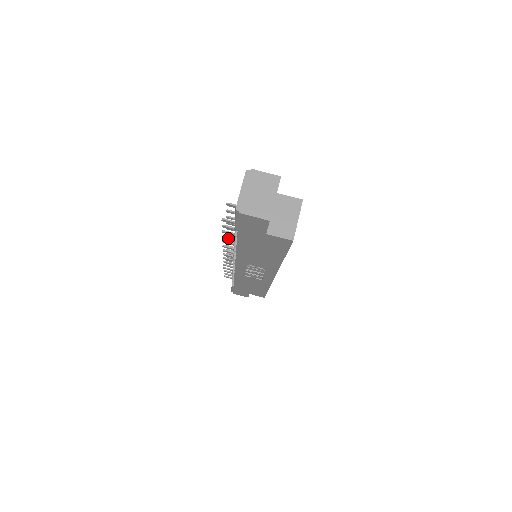
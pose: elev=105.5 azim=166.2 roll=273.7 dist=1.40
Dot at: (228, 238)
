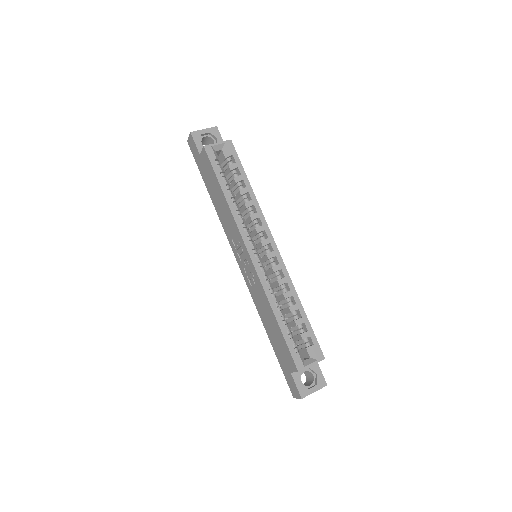
Dot at: occluded
